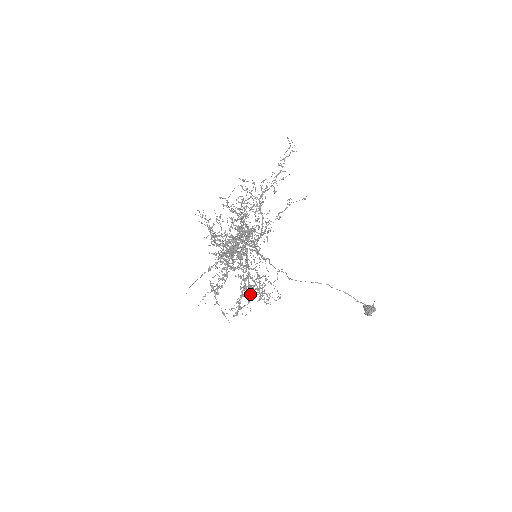
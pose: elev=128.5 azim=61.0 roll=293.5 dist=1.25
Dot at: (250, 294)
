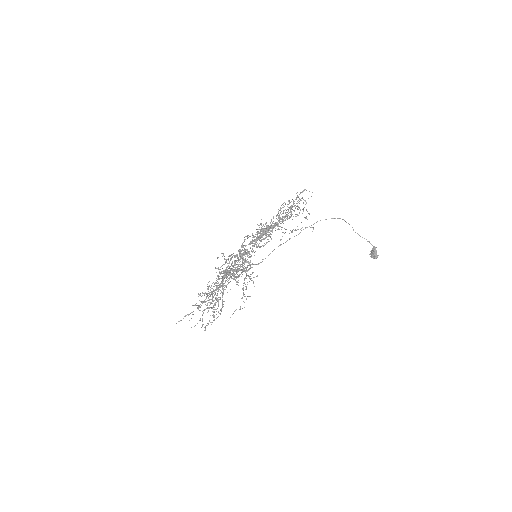
Dot at: occluded
